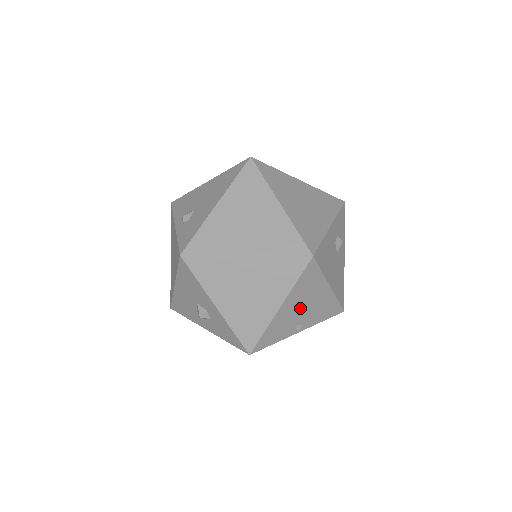
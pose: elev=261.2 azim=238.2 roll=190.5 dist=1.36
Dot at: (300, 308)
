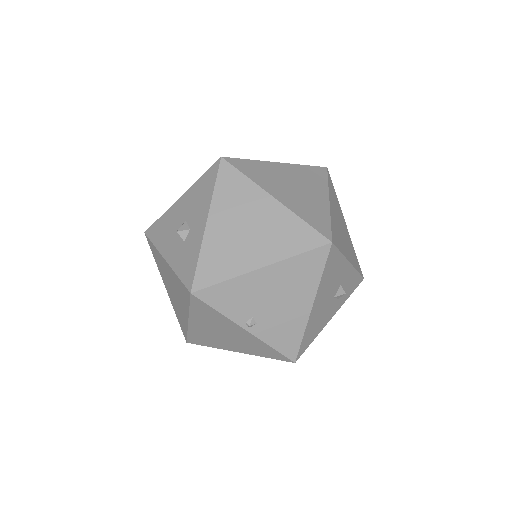
Dot at: (273, 296)
